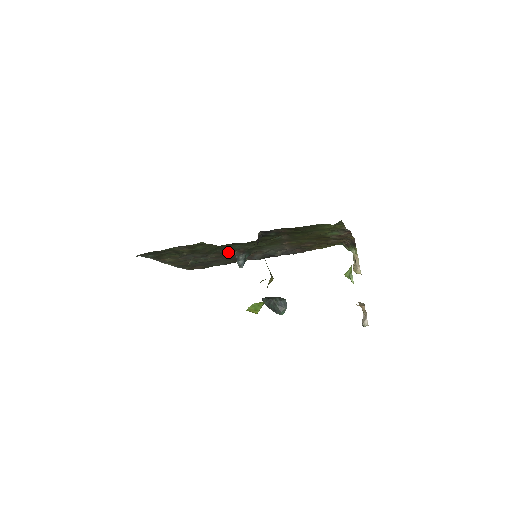
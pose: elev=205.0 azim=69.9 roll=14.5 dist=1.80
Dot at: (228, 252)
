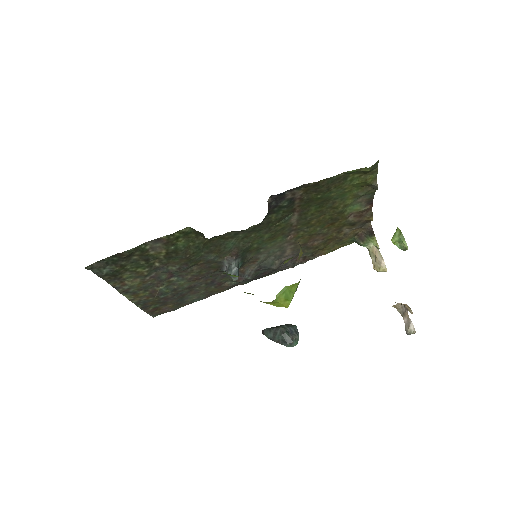
Dot at: (216, 258)
